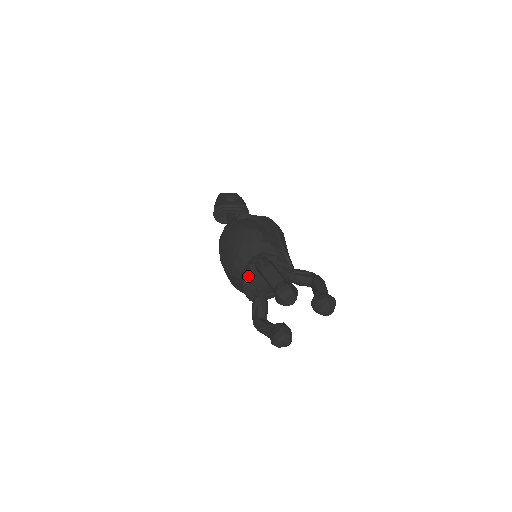
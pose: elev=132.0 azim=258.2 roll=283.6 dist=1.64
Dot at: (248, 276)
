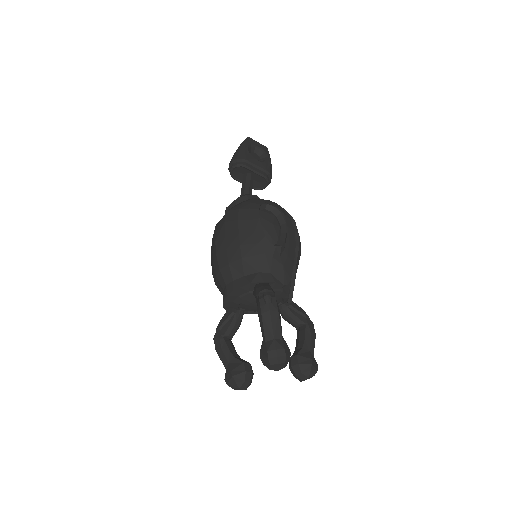
Dot at: (239, 291)
